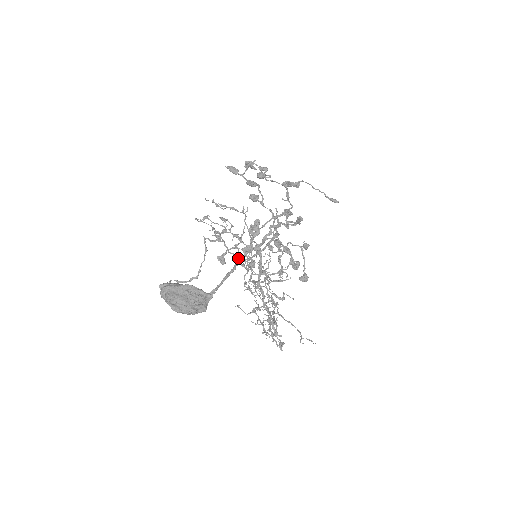
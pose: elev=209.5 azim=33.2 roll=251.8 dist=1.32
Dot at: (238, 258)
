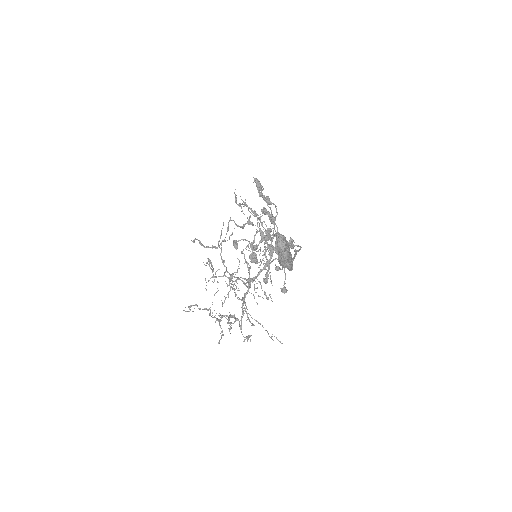
Dot at: occluded
